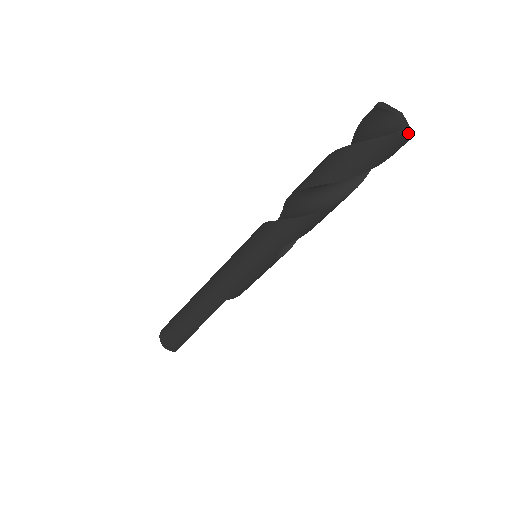
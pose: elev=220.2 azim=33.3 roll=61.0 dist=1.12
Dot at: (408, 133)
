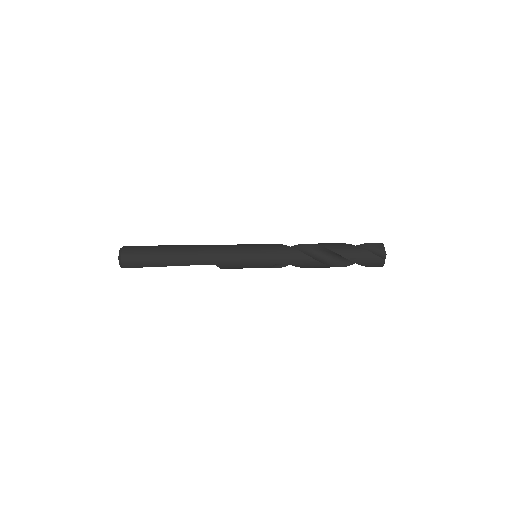
Dot at: occluded
